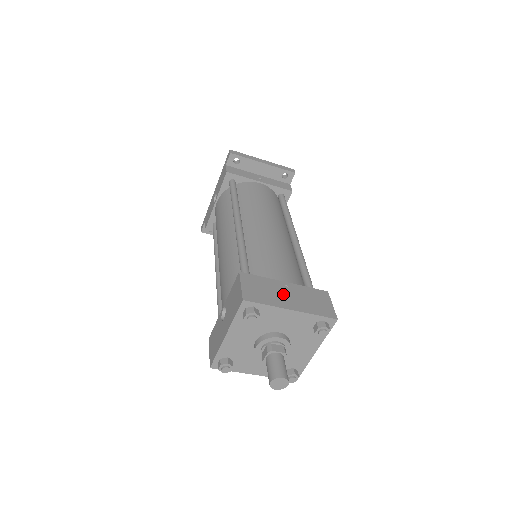
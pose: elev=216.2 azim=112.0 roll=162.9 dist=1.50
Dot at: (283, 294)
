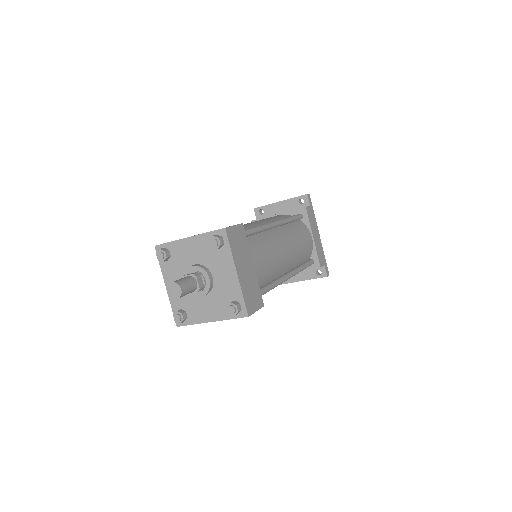
Dot at: (194, 235)
